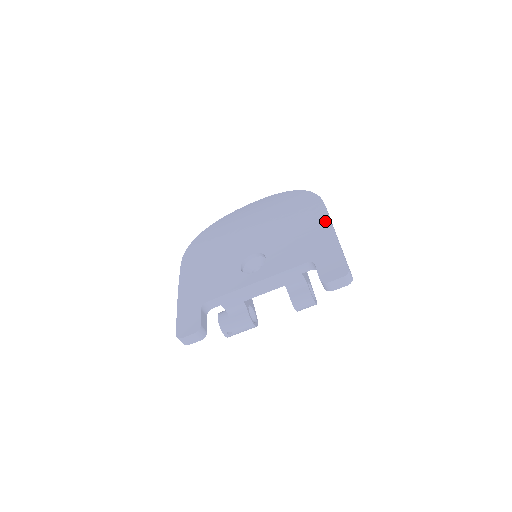
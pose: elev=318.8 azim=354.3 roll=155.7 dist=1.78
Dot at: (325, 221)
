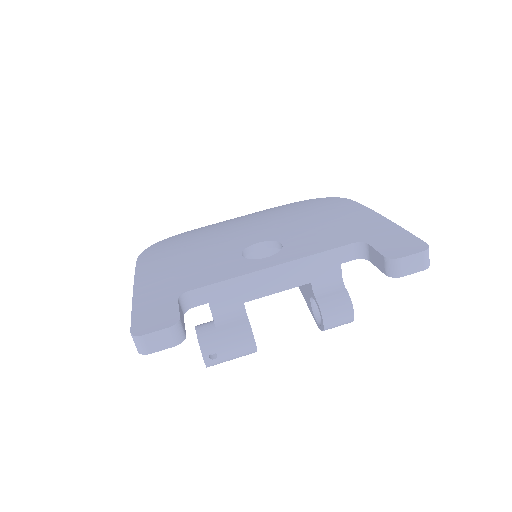
Dot at: (363, 210)
